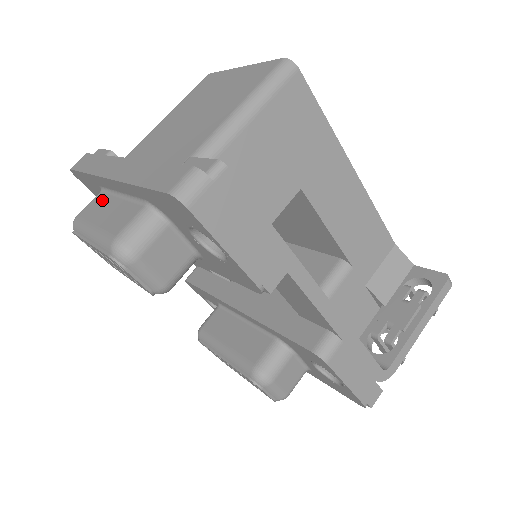
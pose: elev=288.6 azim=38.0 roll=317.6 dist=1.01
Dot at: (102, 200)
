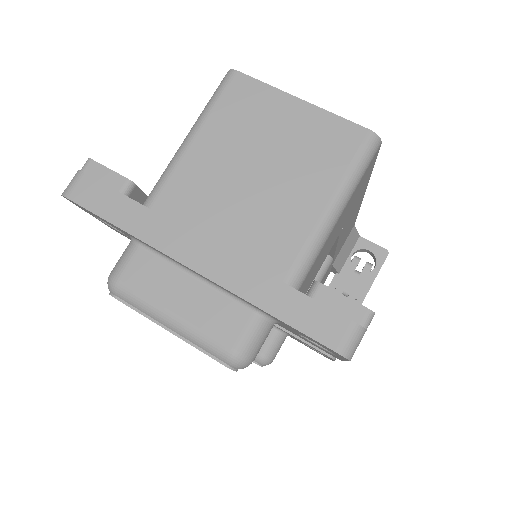
Dot at: (157, 268)
